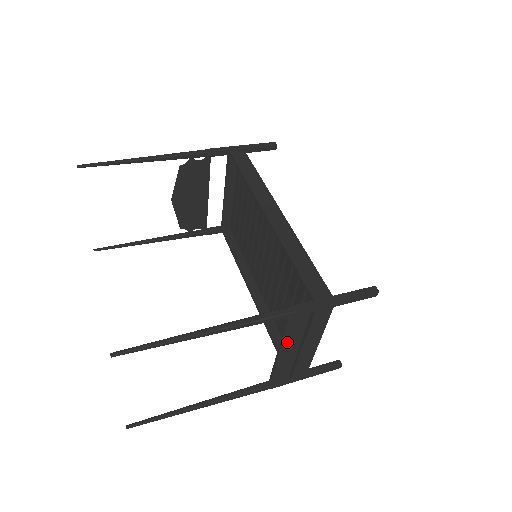
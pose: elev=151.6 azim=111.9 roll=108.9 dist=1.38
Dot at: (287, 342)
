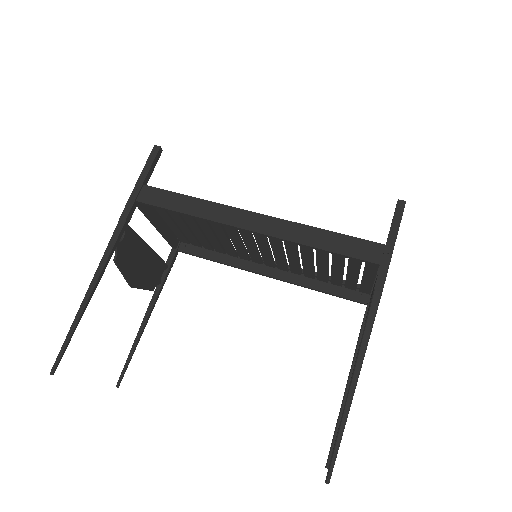
Dot at: occluded
